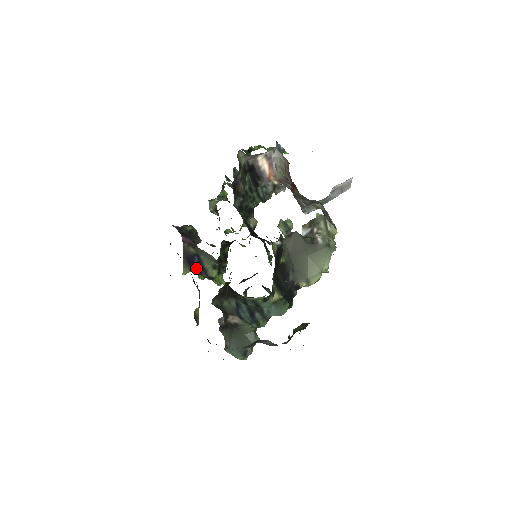
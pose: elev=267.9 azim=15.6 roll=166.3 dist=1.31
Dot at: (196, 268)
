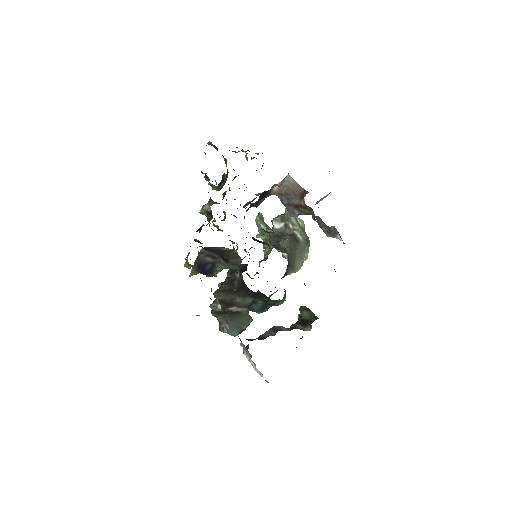
Dot at: (205, 271)
